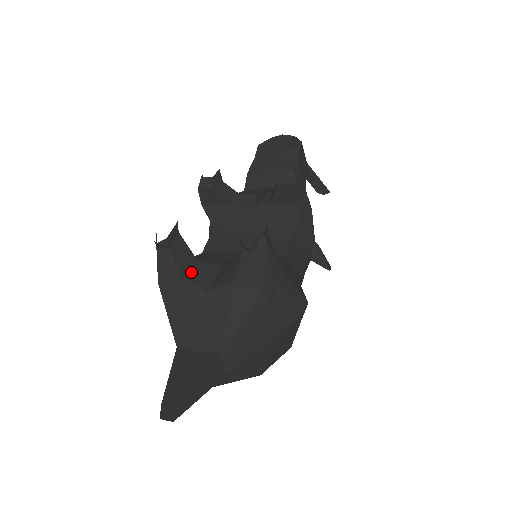
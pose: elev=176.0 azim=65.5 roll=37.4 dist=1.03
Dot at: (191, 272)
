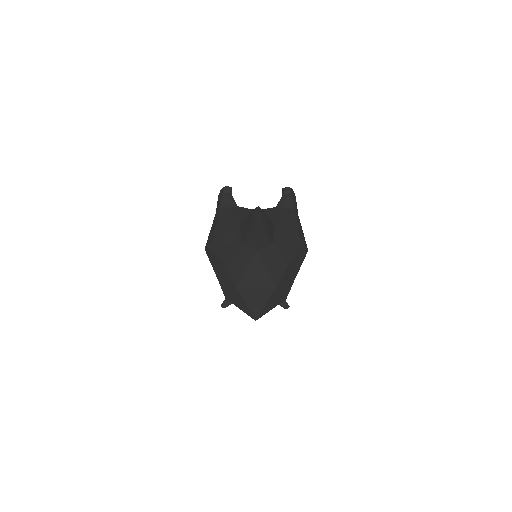
Dot at: occluded
